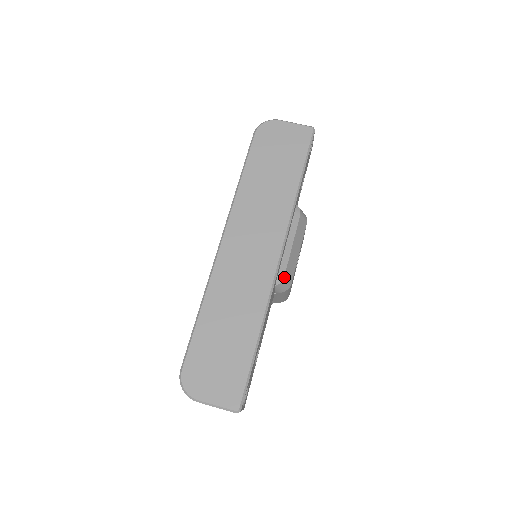
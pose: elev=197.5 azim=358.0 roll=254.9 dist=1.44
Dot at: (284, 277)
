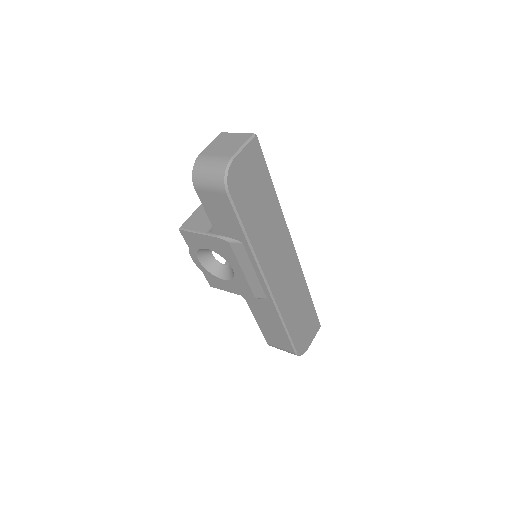
Dot at: occluded
